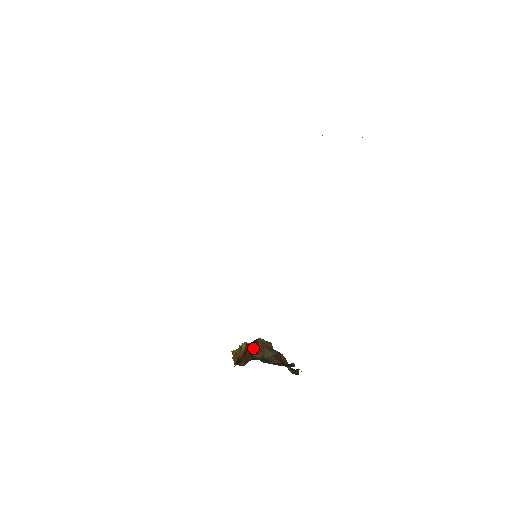
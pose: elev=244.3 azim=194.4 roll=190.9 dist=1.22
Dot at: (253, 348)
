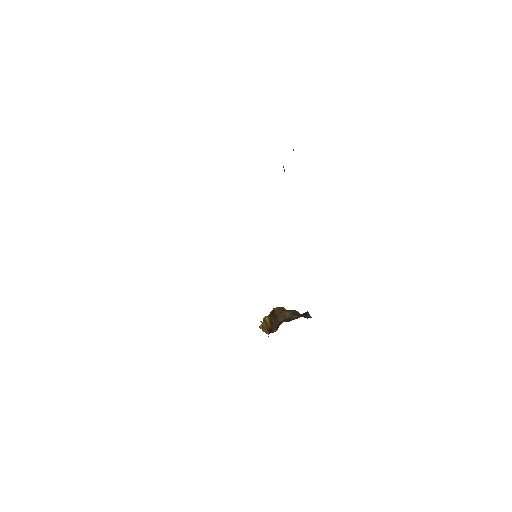
Dot at: (275, 317)
